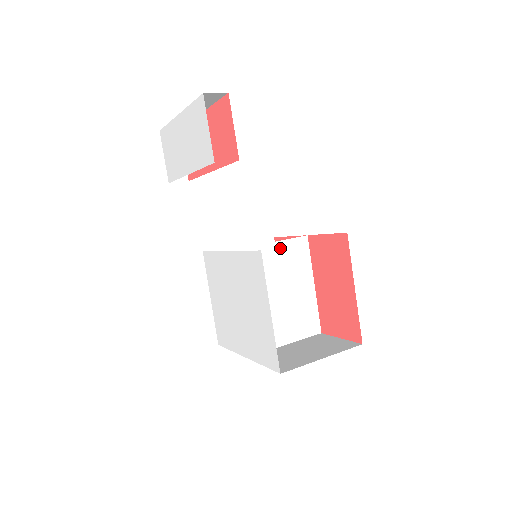
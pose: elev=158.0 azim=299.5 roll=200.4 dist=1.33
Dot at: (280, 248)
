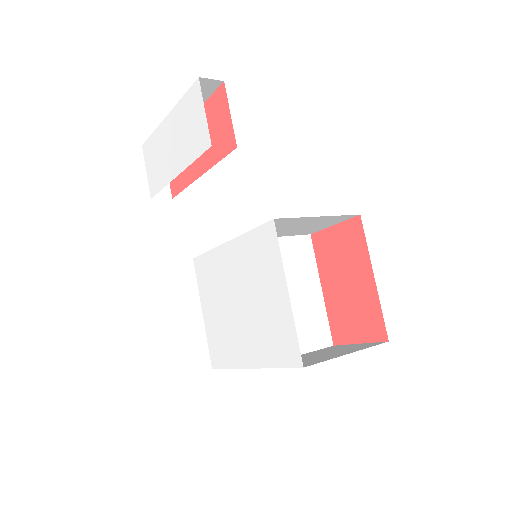
Dot at: (283, 244)
